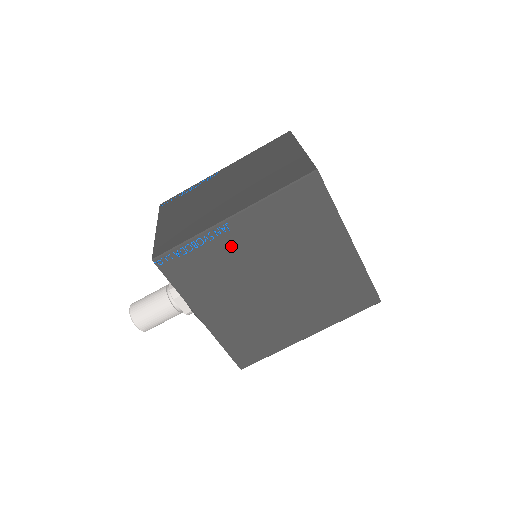
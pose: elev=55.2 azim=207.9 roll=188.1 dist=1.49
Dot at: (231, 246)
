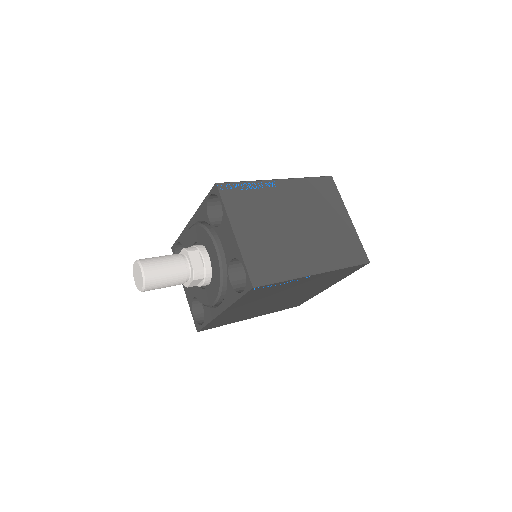
Dot at: (294, 285)
